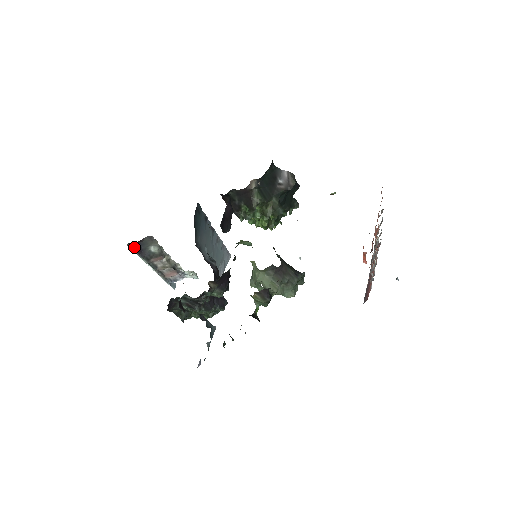
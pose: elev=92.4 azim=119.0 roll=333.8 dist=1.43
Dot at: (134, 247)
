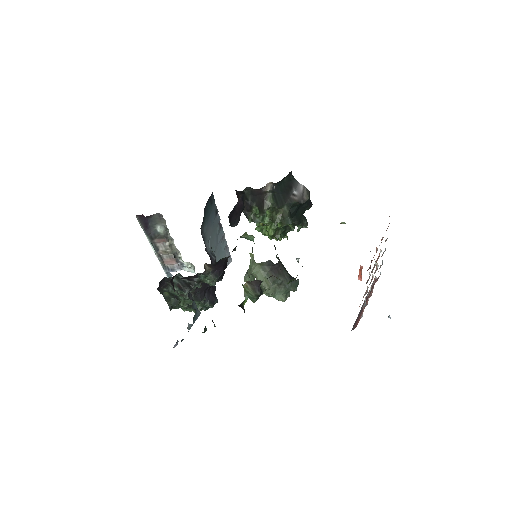
Dot at: (142, 221)
